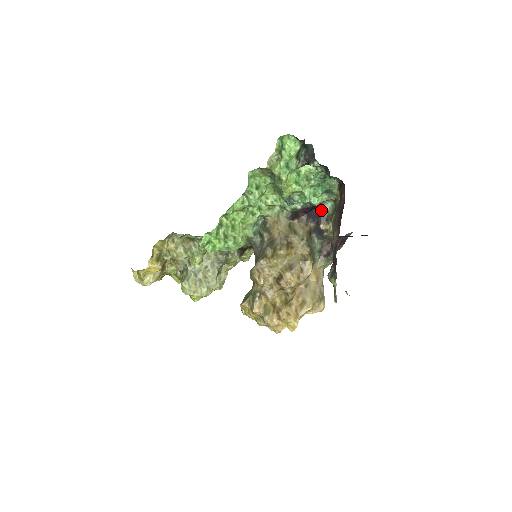
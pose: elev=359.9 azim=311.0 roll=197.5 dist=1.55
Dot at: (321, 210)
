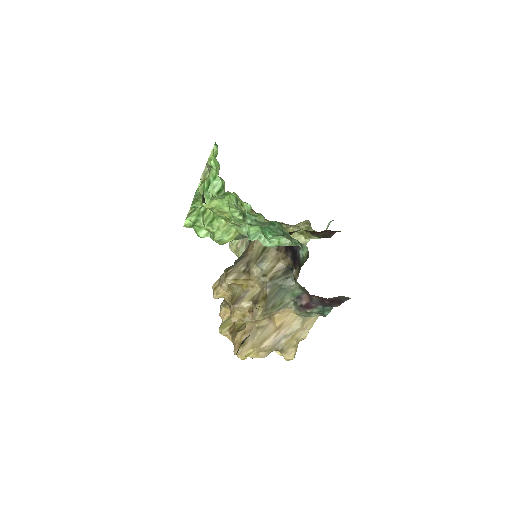
Dot at: (298, 250)
